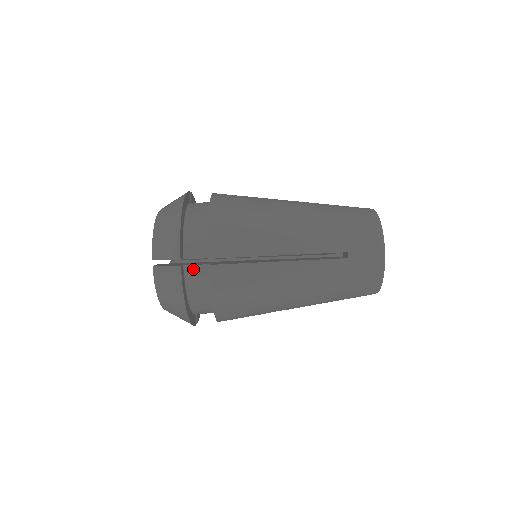
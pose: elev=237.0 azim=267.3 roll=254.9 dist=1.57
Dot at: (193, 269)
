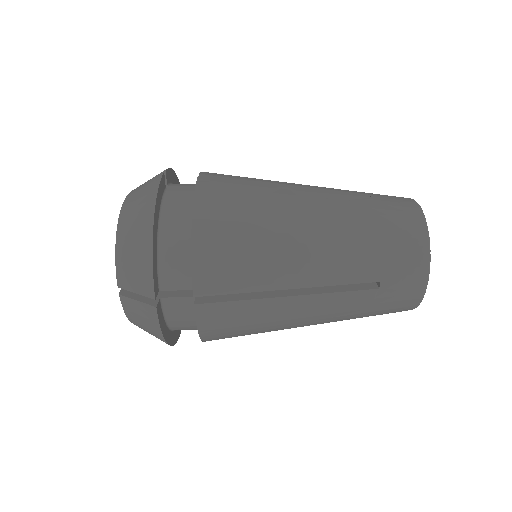
Dot at: (173, 302)
